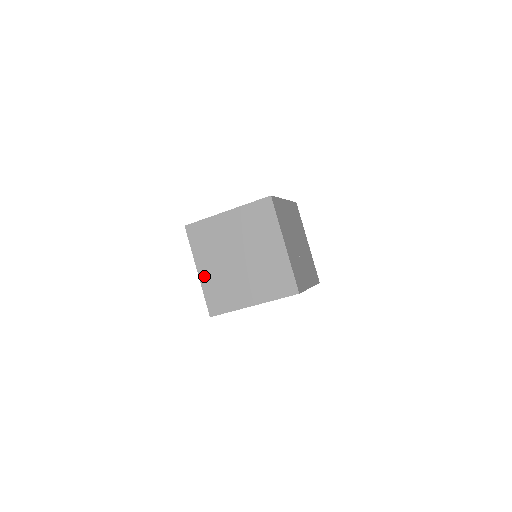
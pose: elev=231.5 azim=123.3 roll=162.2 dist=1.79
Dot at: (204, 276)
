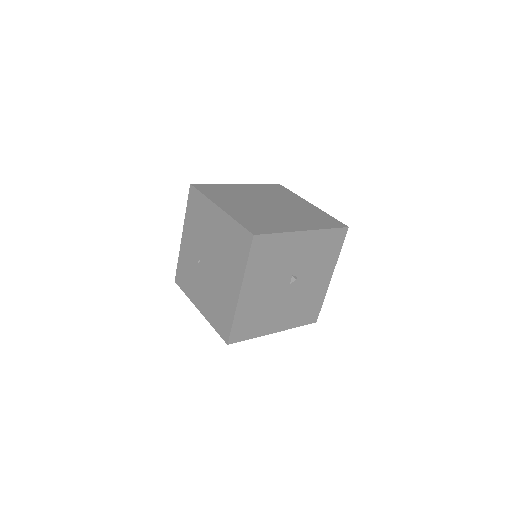
Dot at: (230, 210)
